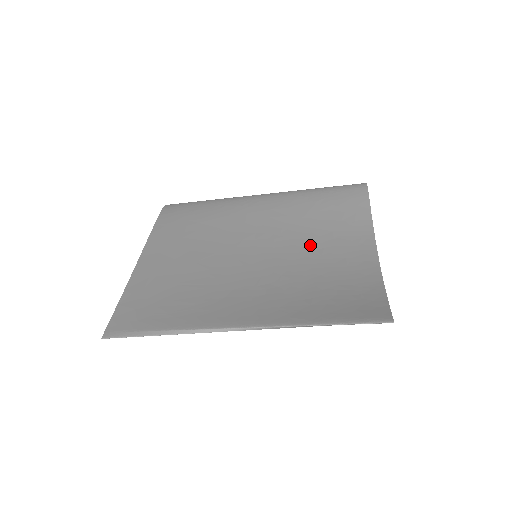
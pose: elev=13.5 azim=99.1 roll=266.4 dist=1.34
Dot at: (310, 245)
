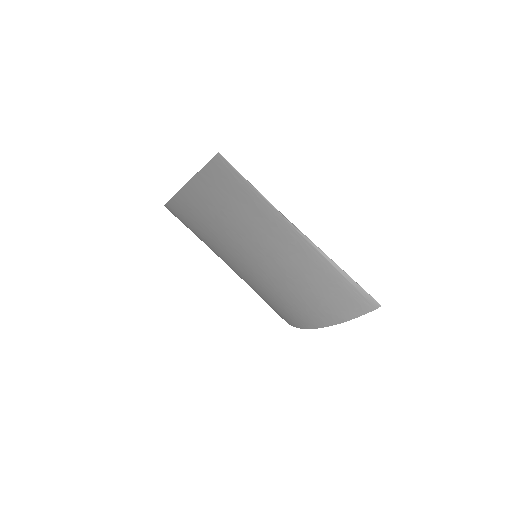
Dot at: occluded
